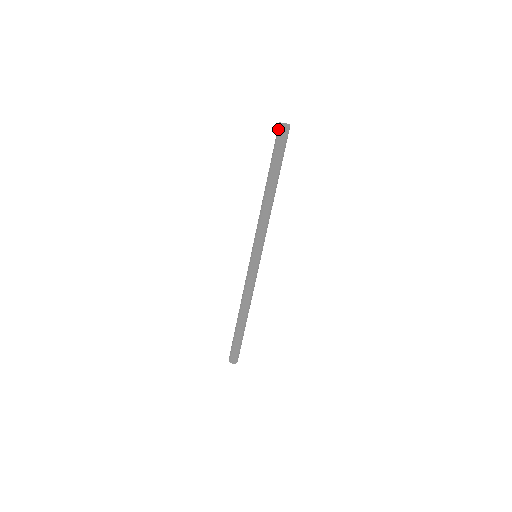
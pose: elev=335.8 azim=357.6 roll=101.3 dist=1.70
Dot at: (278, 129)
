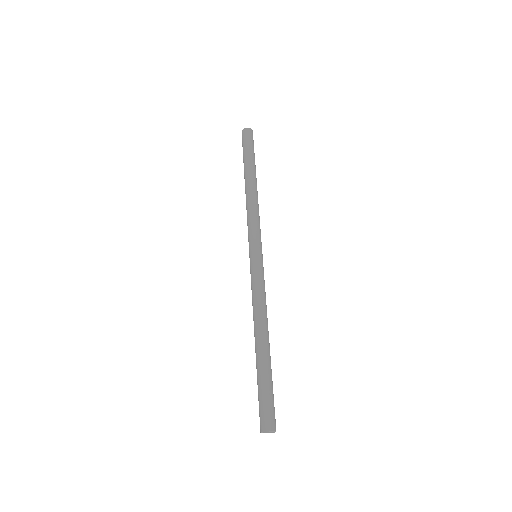
Dot at: (242, 134)
